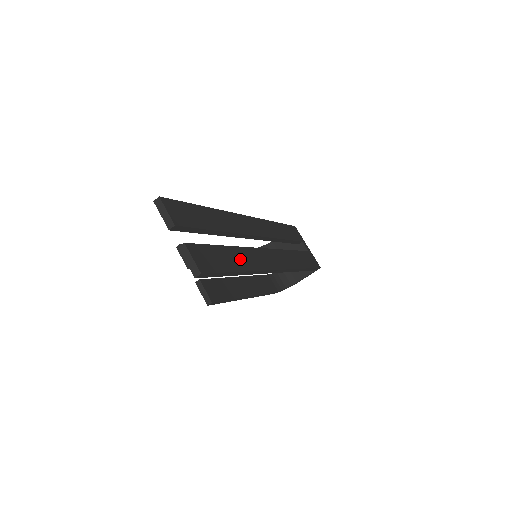
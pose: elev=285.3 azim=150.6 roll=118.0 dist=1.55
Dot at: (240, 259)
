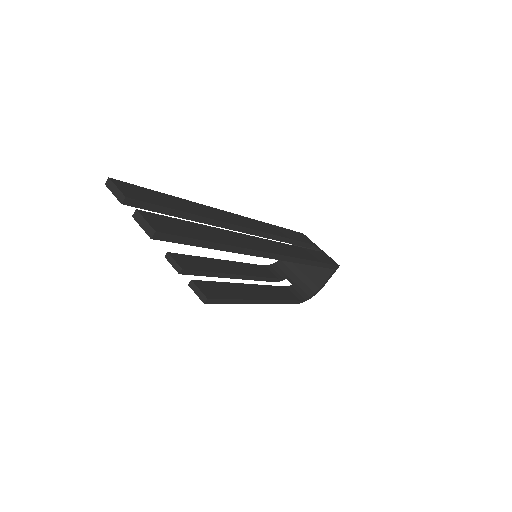
Dot at: (217, 235)
